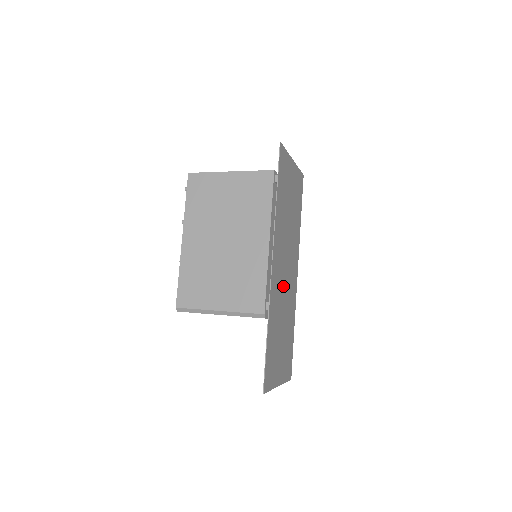
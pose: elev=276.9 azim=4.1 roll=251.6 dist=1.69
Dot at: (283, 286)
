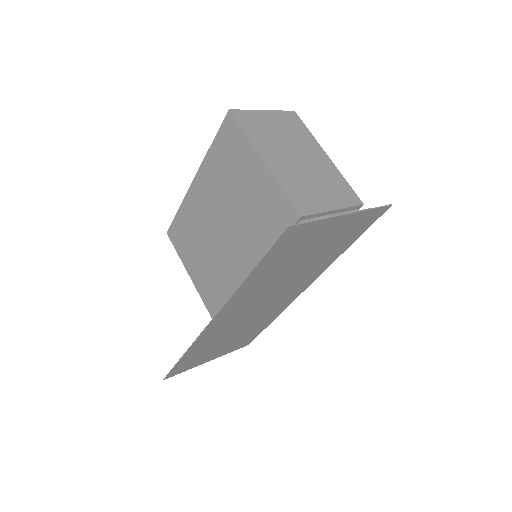
Dot at: (246, 316)
